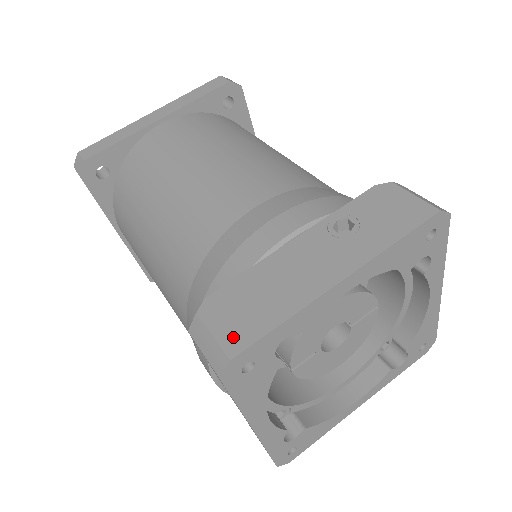
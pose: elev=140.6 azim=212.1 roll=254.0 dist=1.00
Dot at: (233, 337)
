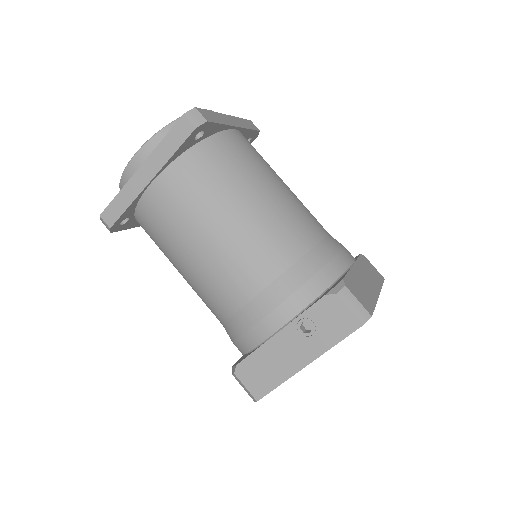
Dot at: (256, 390)
